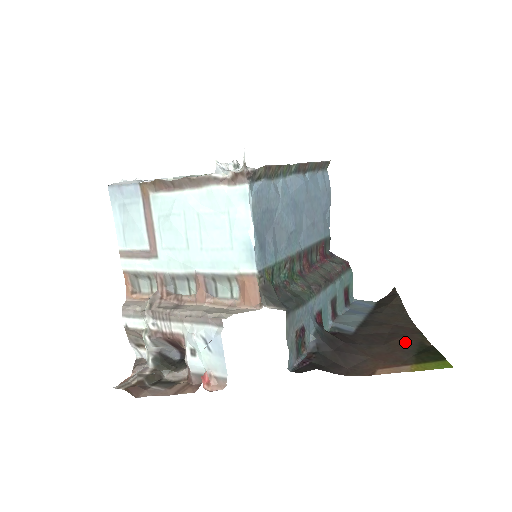
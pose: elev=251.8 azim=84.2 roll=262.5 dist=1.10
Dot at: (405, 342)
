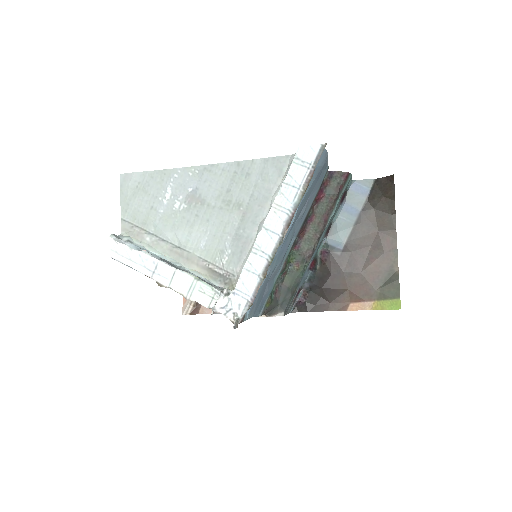
Dot at: (379, 267)
